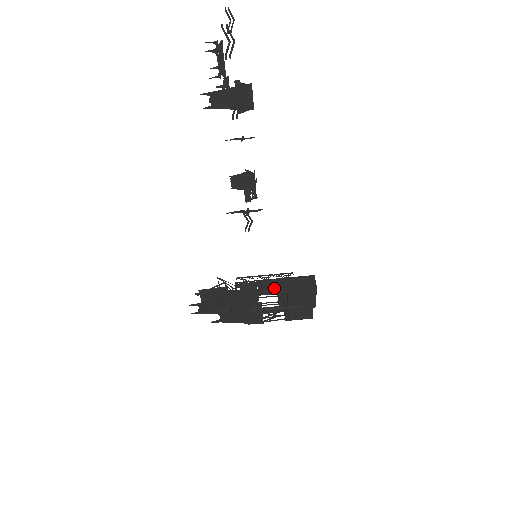
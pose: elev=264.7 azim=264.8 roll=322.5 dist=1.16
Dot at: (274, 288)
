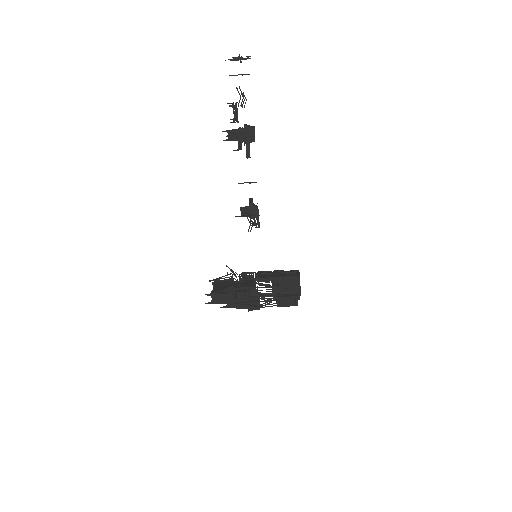
Dot at: (268, 277)
